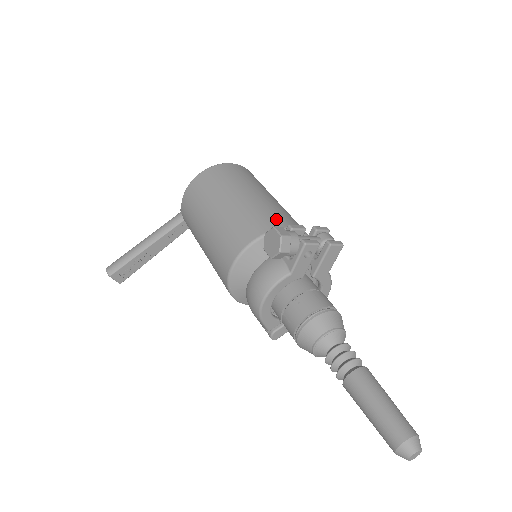
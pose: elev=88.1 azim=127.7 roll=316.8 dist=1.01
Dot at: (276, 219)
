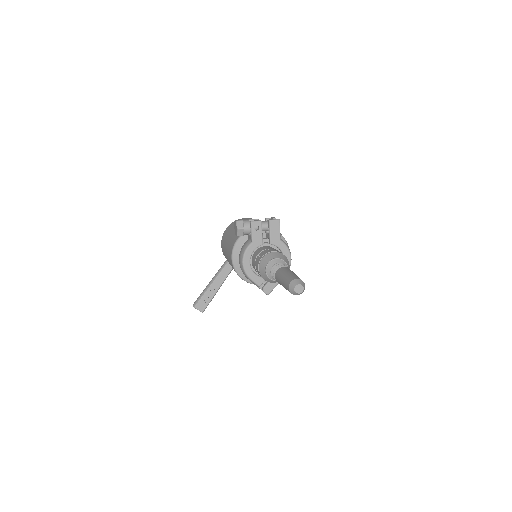
Dot at: occluded
